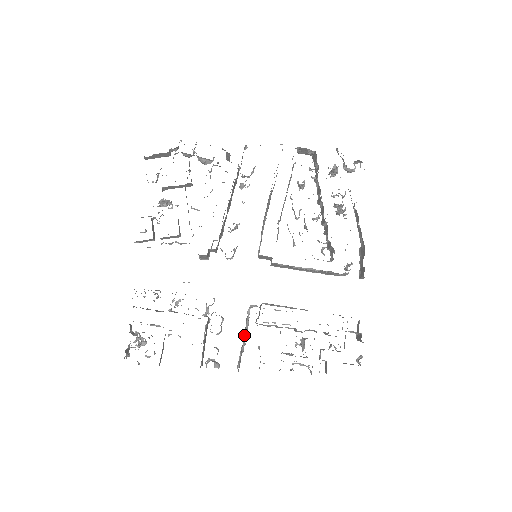
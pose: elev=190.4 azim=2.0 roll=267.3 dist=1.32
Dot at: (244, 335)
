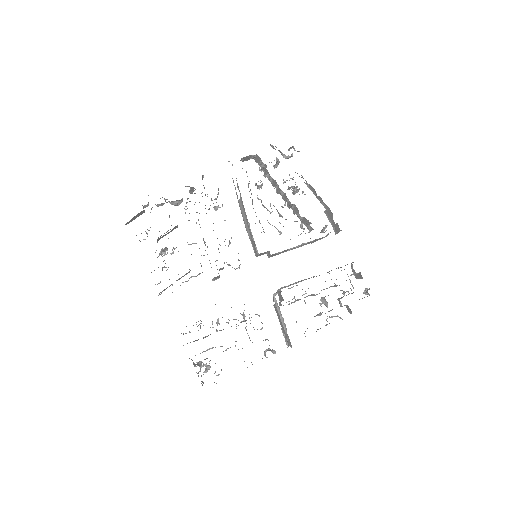
Dot at: (280, 319)
